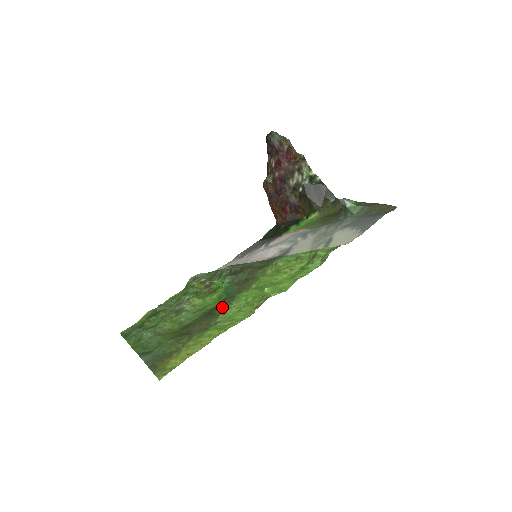
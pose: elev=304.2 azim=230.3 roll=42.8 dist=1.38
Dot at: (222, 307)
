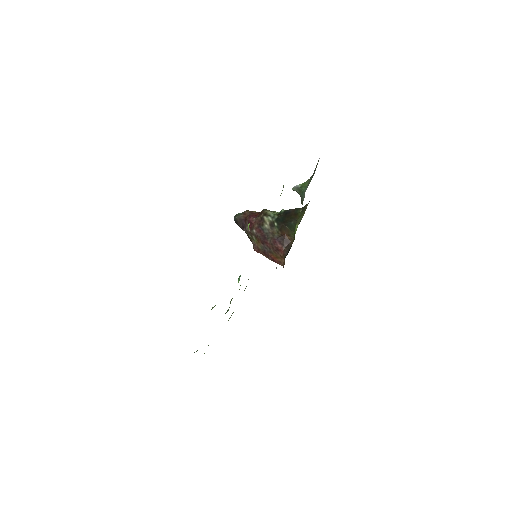
Dot at: occluded
